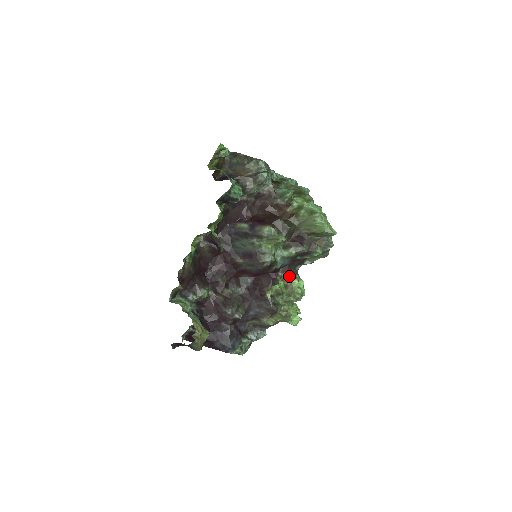
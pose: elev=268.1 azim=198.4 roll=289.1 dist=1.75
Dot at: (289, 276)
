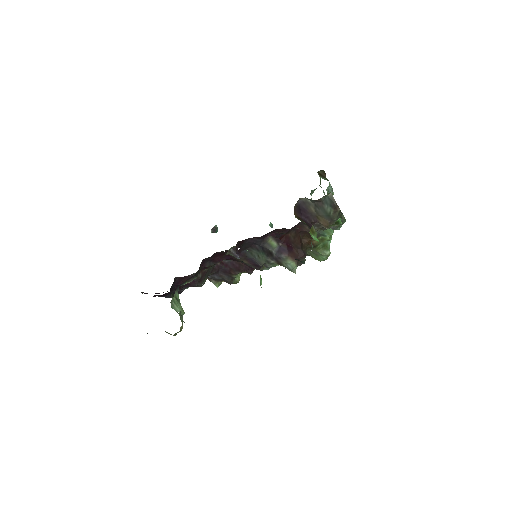
Dot at: occluded
